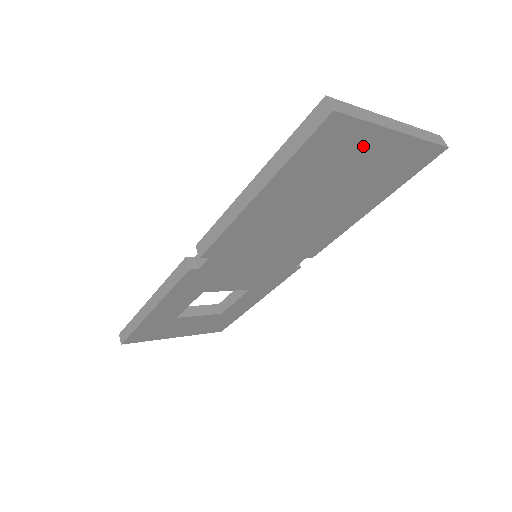
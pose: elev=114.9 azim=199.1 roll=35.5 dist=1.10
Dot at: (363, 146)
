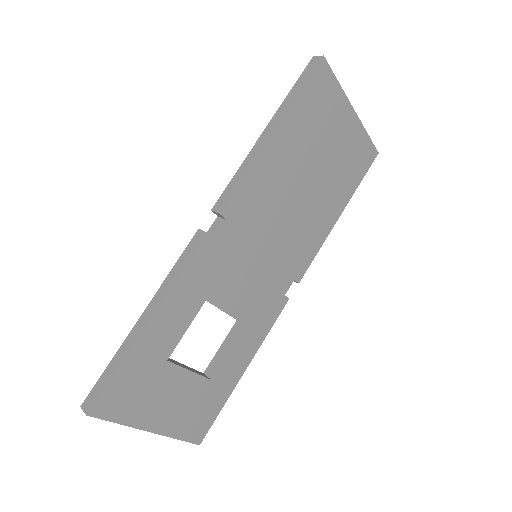
Dot at: (336, 112)
